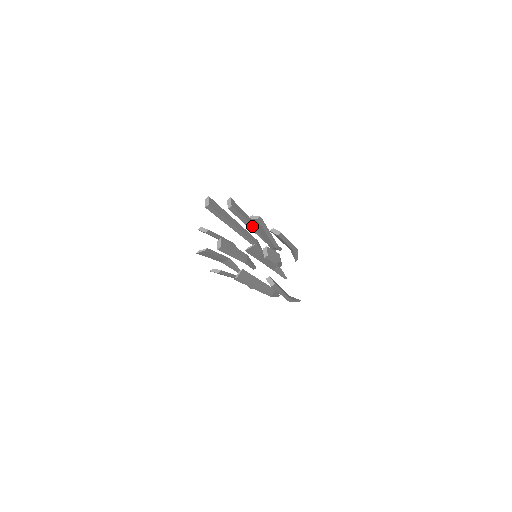
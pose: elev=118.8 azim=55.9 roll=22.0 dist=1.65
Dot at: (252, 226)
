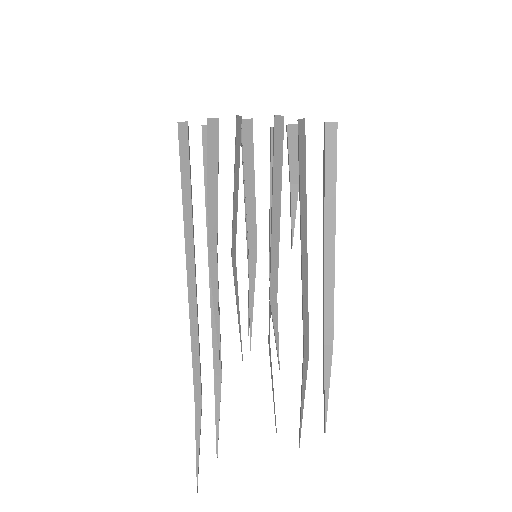
Dot at: occluded
